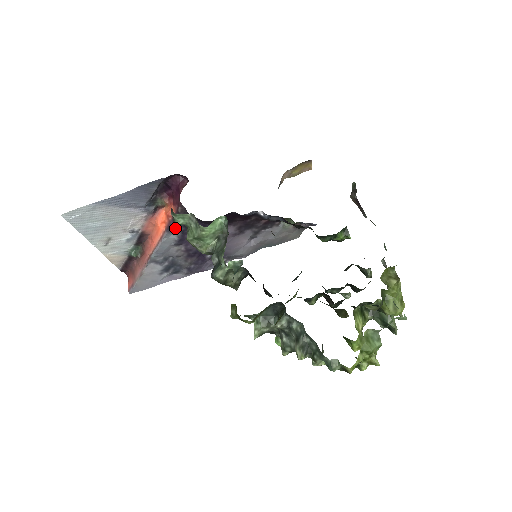
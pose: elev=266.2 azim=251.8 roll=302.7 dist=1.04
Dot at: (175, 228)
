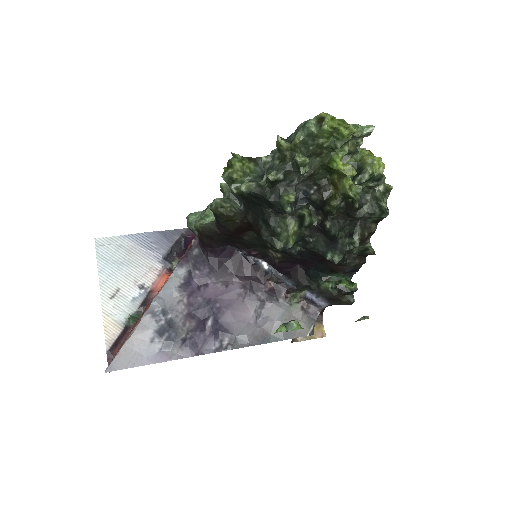
Dot at: (184, 264)
